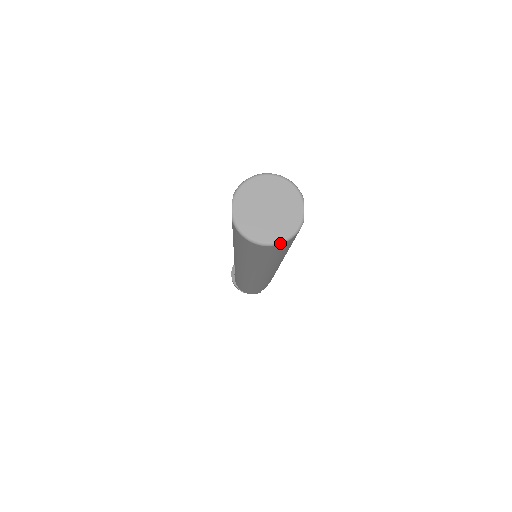
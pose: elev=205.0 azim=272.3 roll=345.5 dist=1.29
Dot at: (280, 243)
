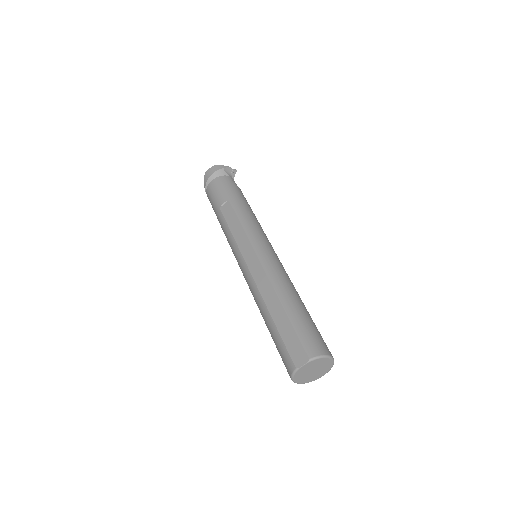
Dot at: occluded
